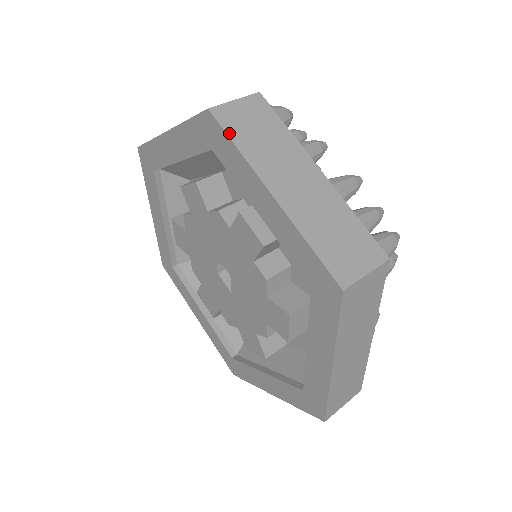
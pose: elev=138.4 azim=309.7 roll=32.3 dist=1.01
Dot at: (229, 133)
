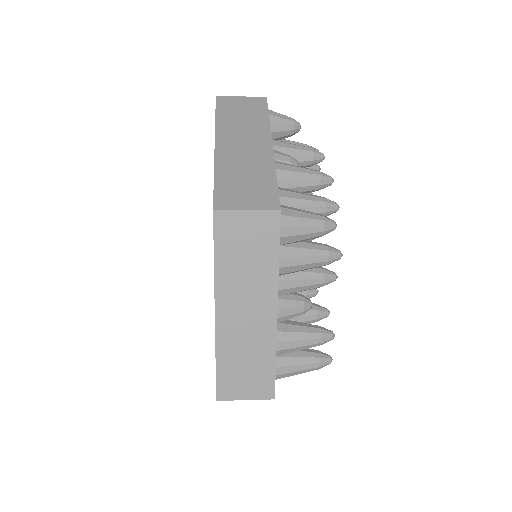
Dot at: (218, 110)
